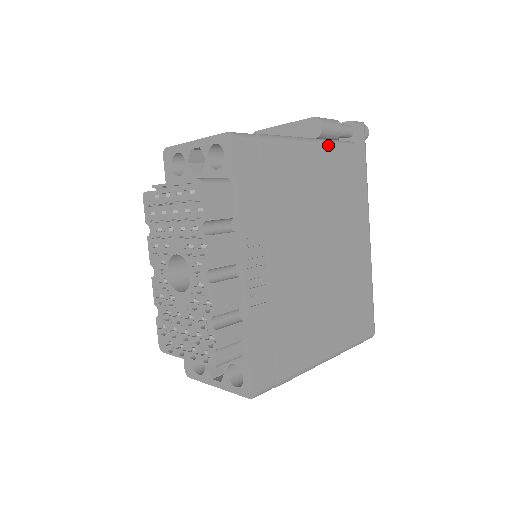
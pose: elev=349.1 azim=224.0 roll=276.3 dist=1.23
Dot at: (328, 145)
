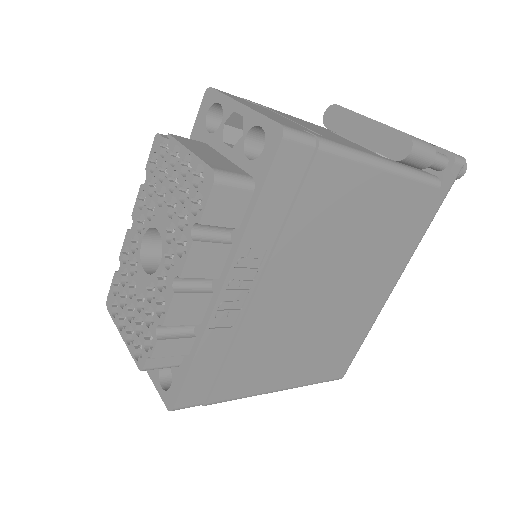
Dot at: (404, 176)
